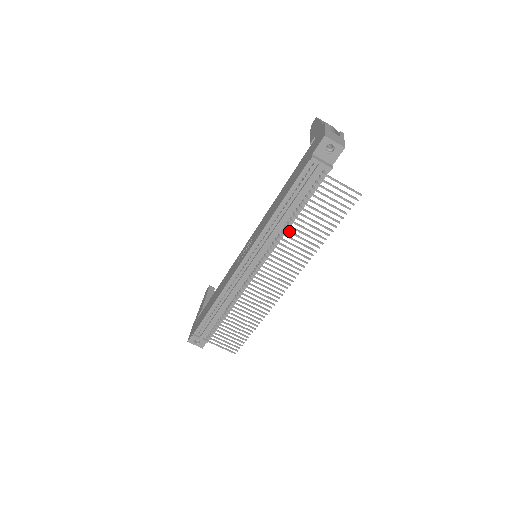
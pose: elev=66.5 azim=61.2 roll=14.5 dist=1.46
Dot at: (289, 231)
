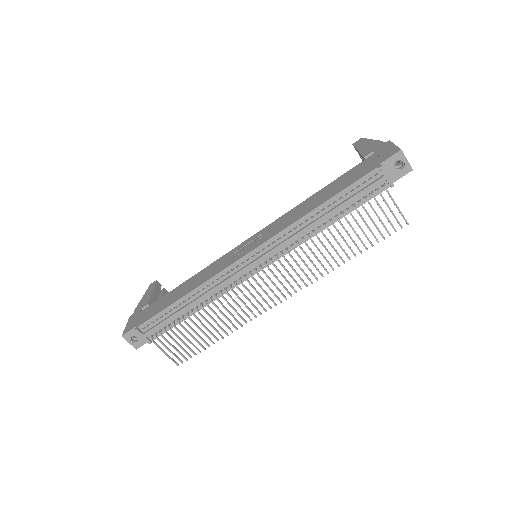
Dot at: (318, 237)
